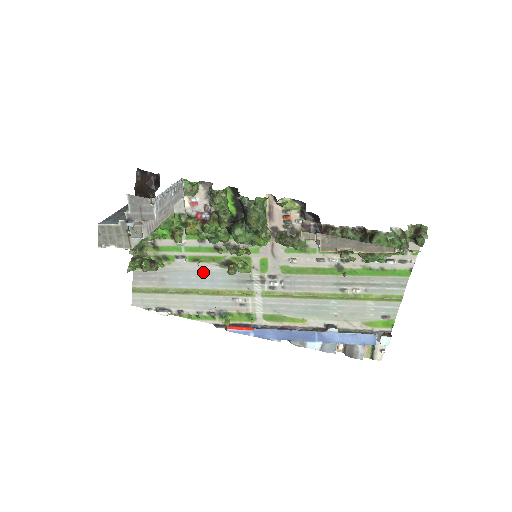
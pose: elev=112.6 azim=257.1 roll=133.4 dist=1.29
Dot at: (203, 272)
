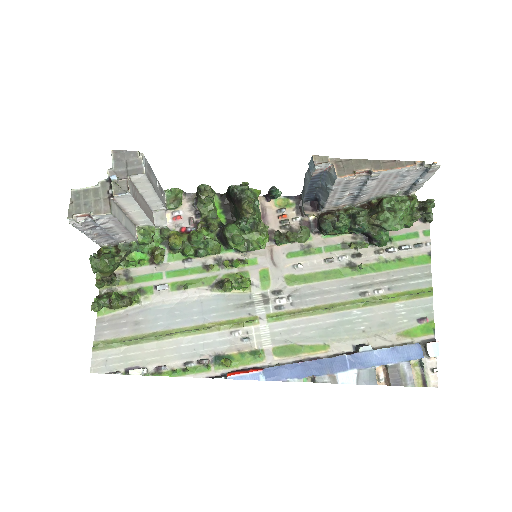
Dot at: (190, 303)
